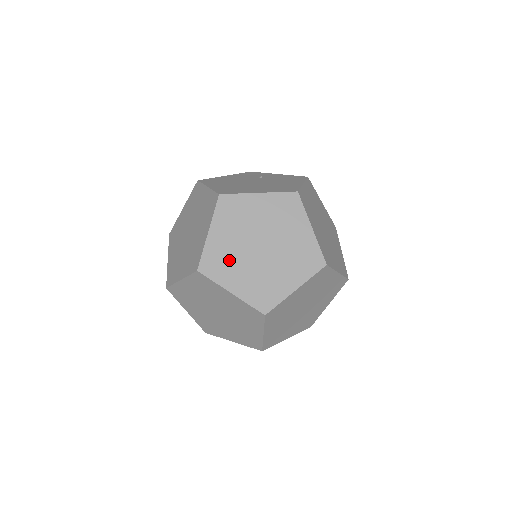
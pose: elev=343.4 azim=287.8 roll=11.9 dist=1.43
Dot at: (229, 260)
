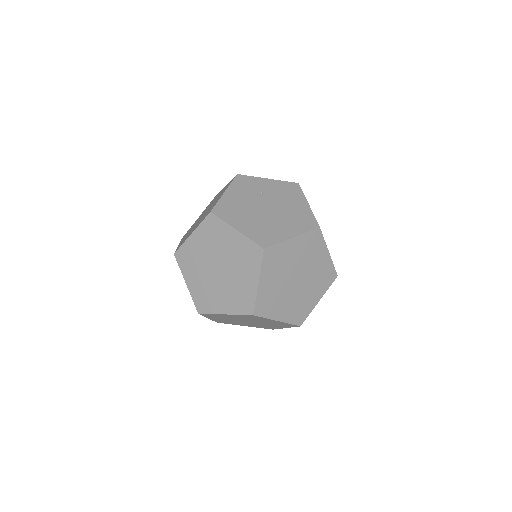
Dot at: (275, 298)
